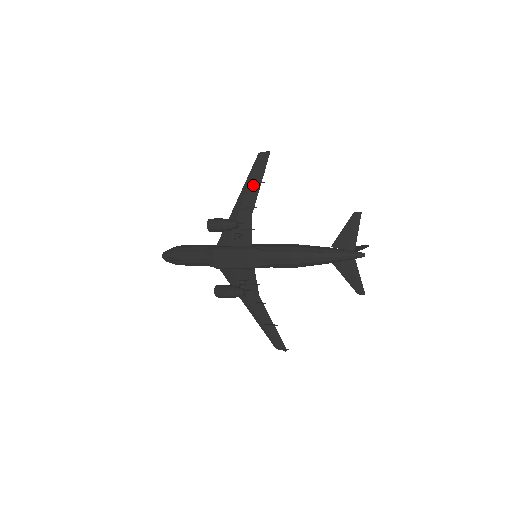
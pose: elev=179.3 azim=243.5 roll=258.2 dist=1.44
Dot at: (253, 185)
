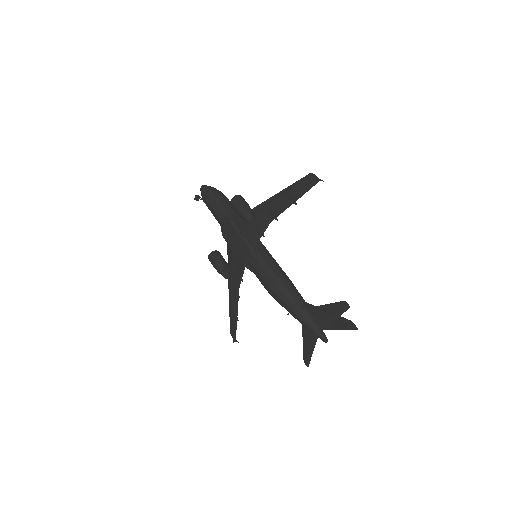
Dot at: (288, 197)
